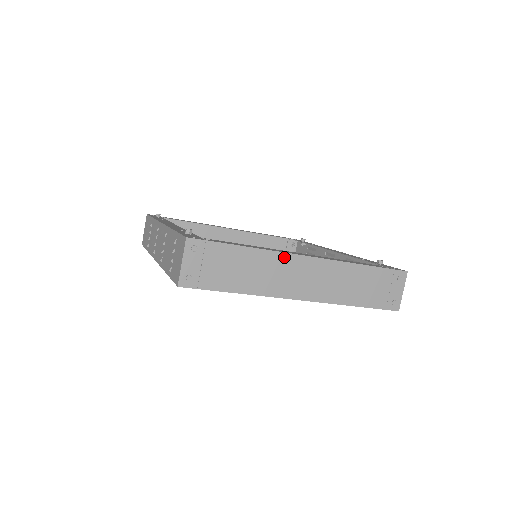
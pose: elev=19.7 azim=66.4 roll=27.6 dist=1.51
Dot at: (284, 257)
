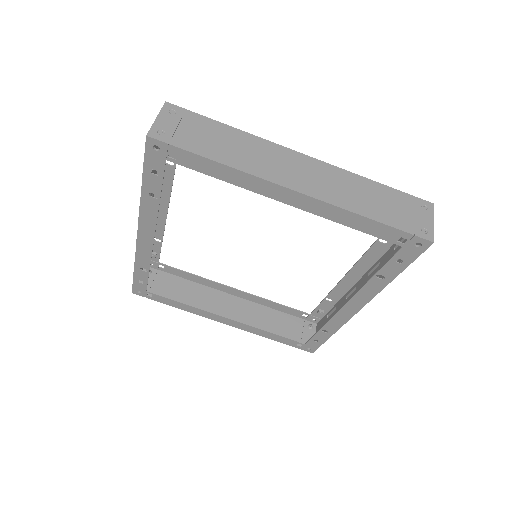
Dot at: (274, 147)
